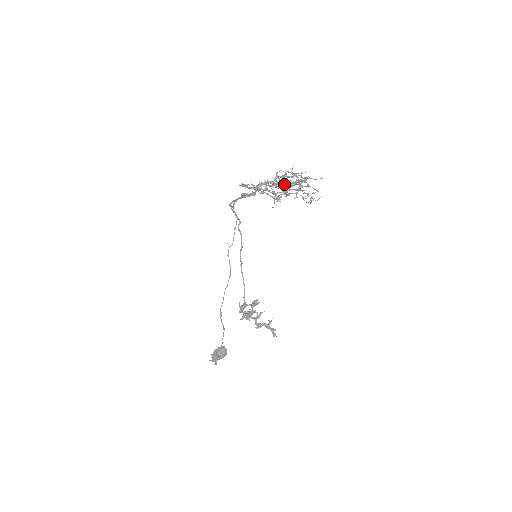
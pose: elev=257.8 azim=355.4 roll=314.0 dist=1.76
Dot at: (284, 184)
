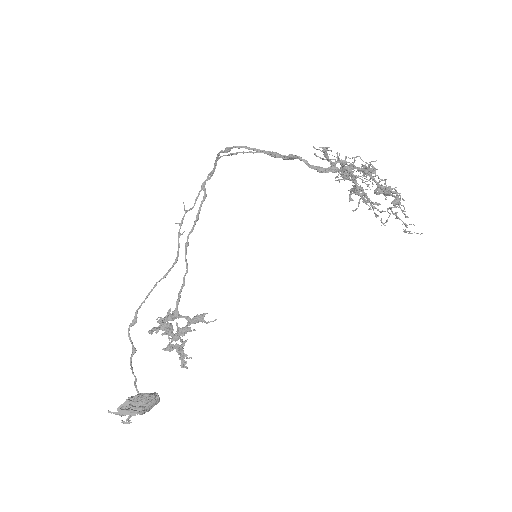
Dot at: occluded
